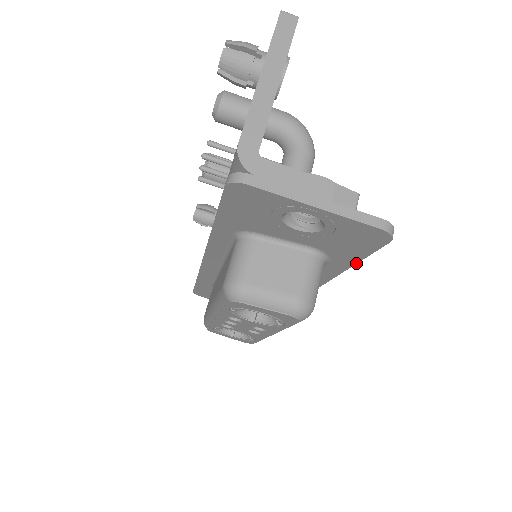
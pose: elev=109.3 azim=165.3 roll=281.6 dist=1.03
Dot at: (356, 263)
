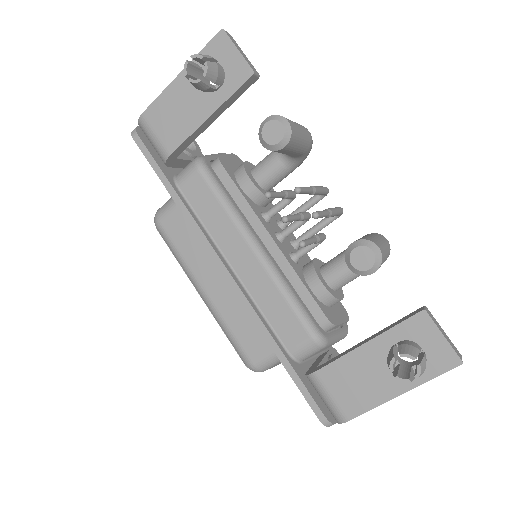
Dot at: occluded
